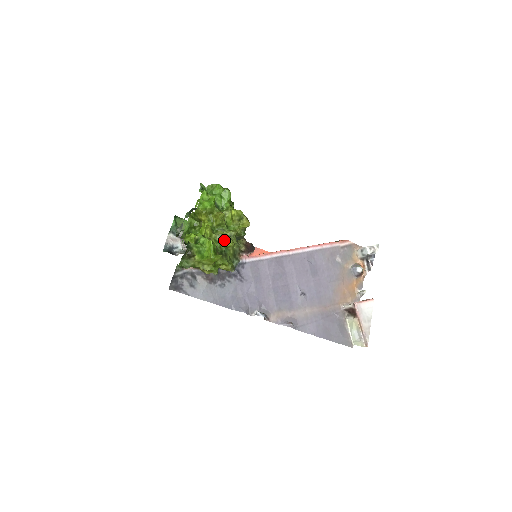
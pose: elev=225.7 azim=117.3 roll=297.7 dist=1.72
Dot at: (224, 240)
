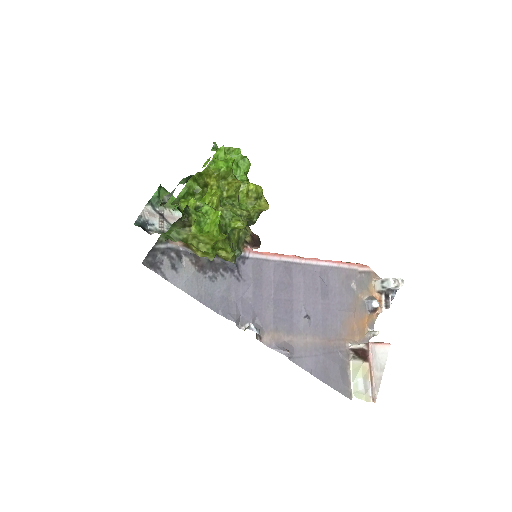
Dot at: (232, 218)
